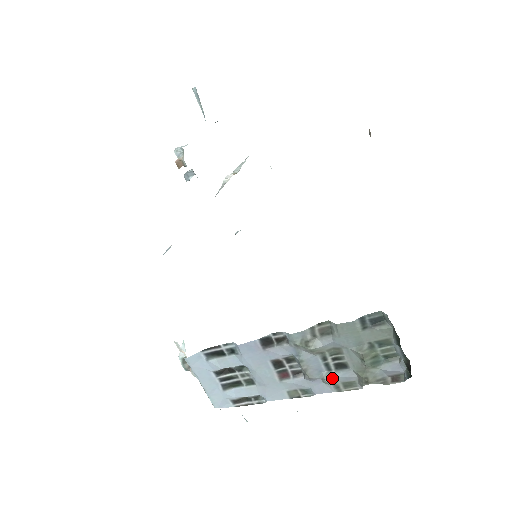
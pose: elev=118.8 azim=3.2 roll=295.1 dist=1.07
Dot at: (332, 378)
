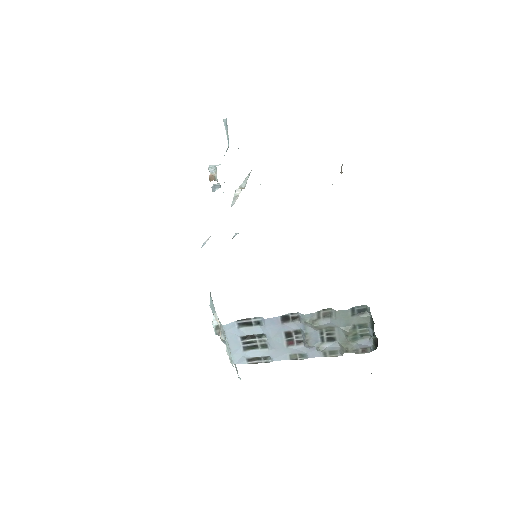
Dot at: (324, 347)
